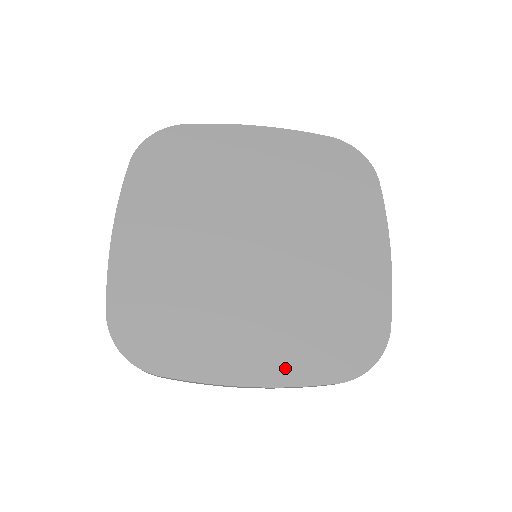
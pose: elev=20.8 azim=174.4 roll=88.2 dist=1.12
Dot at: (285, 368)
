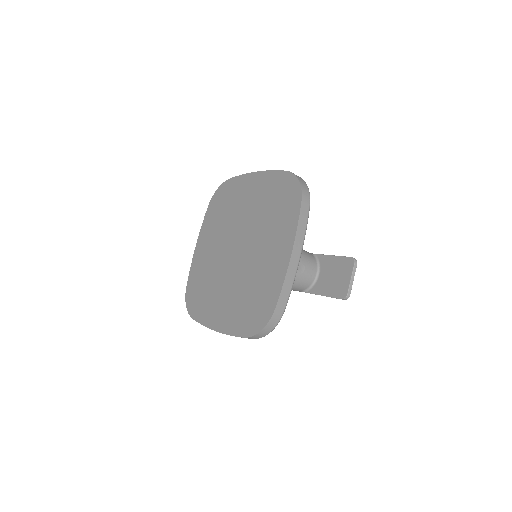
Dot at: (228, 324)
